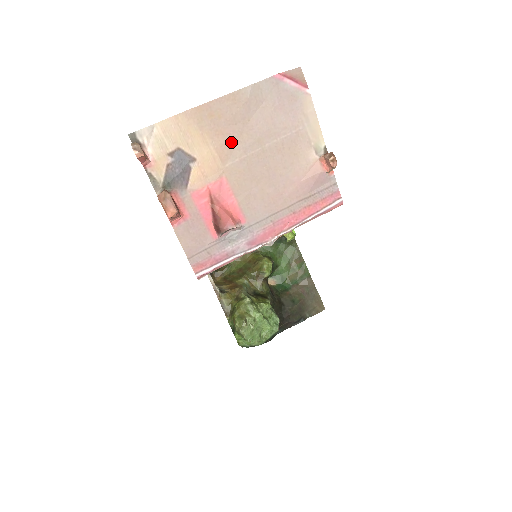
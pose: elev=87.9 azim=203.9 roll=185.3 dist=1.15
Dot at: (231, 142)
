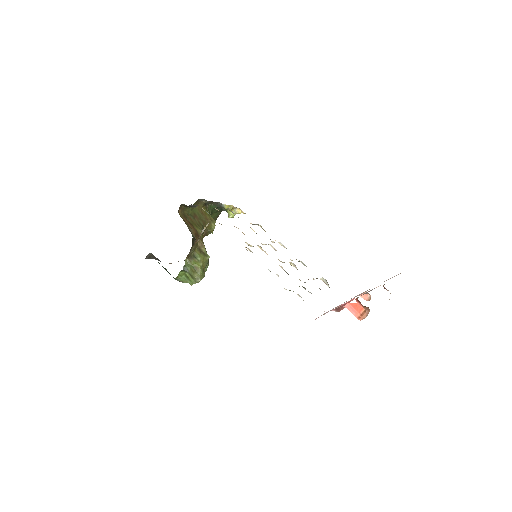
Dot at: occluded
